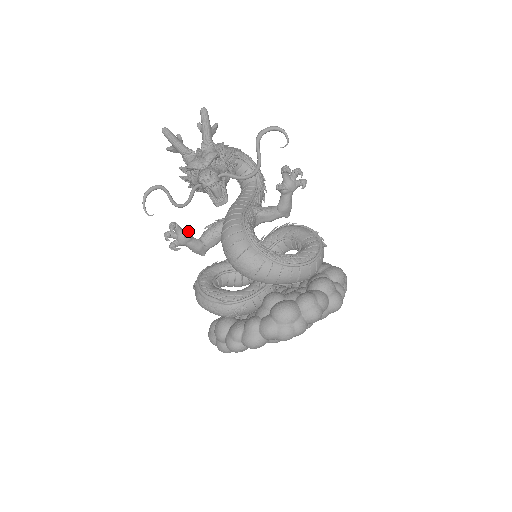
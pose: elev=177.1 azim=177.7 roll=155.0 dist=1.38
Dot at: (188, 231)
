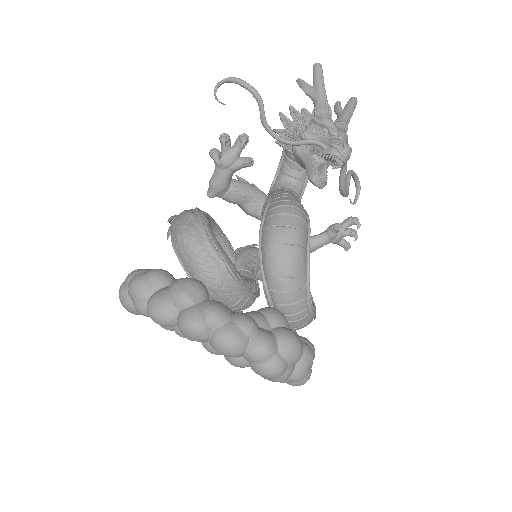
Dot at: (253, 162)
